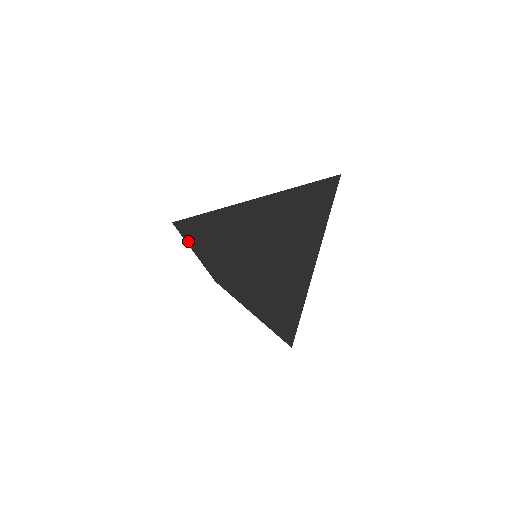
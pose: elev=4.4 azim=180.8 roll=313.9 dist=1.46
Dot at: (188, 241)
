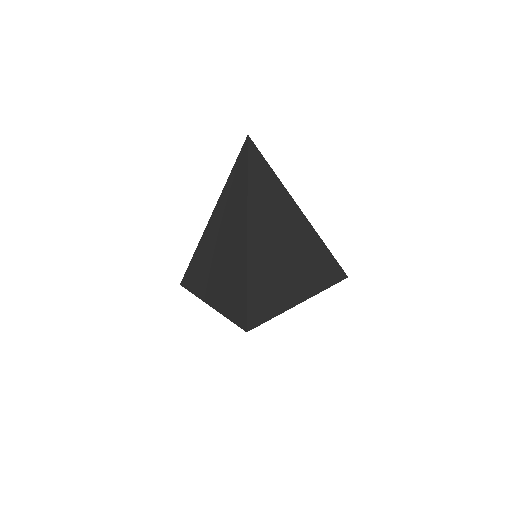
Dot at: (203, 299)
